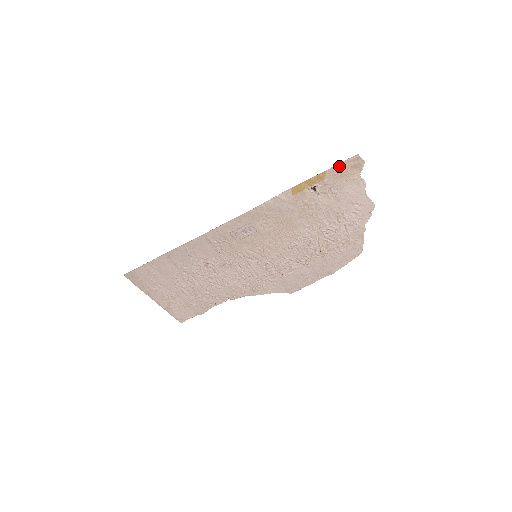
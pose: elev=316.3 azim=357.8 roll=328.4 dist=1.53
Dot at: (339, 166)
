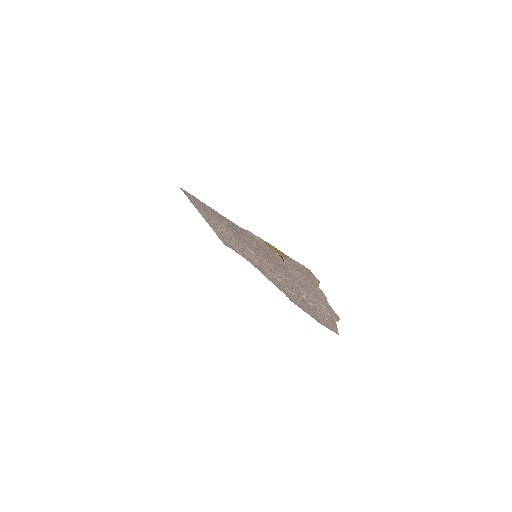
Dot at: (297, 263)
